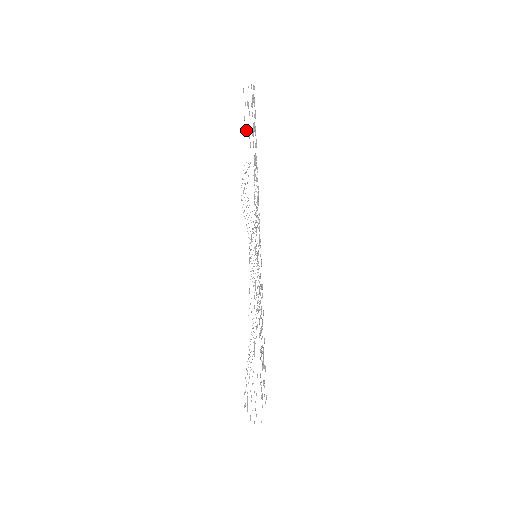
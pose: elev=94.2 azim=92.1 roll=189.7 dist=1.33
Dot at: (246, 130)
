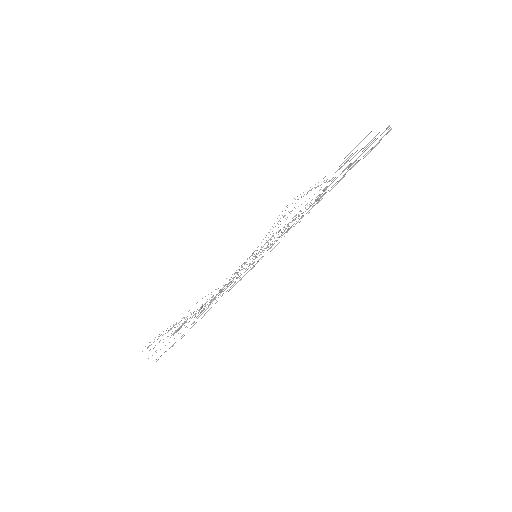
Dot at: occluded
